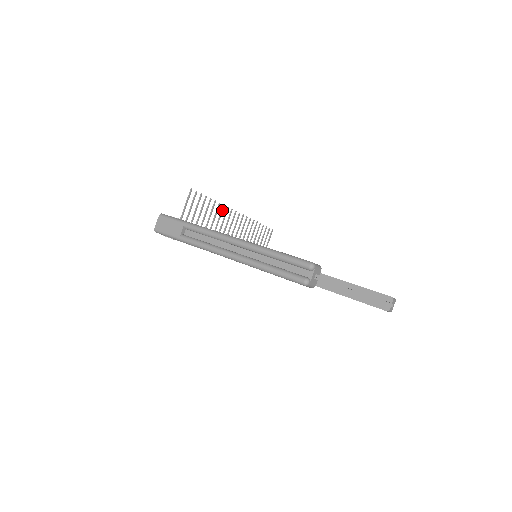
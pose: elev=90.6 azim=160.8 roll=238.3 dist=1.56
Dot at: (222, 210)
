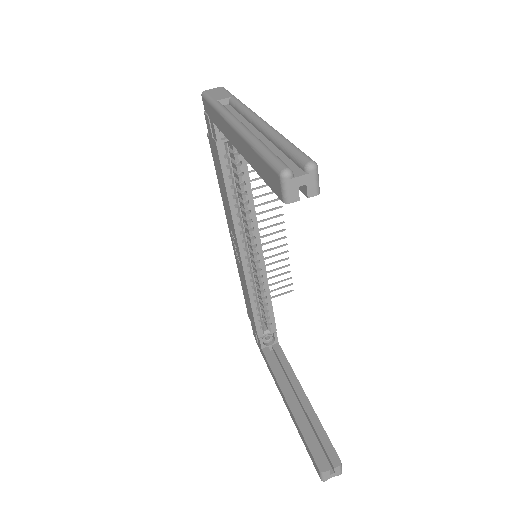
Dot at: (273, 192)
